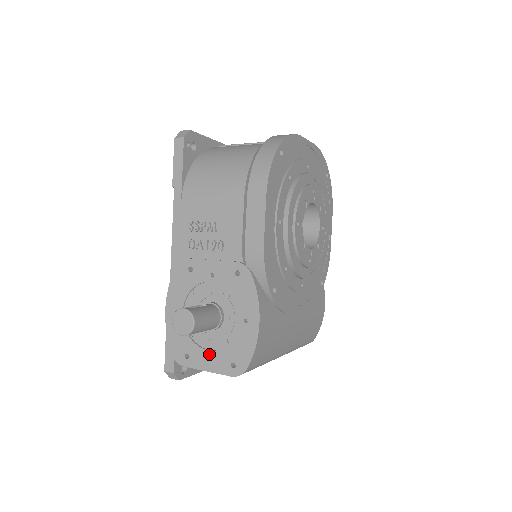
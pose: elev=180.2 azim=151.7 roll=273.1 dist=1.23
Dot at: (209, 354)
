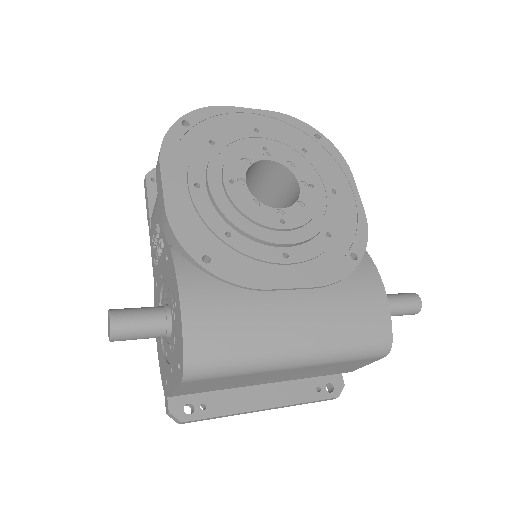
Dot at: (171, 367)
